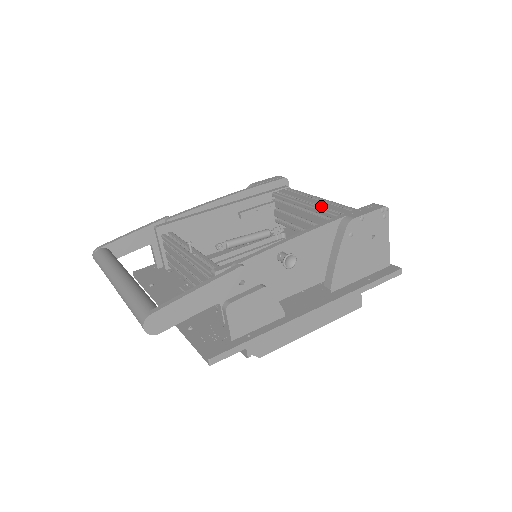
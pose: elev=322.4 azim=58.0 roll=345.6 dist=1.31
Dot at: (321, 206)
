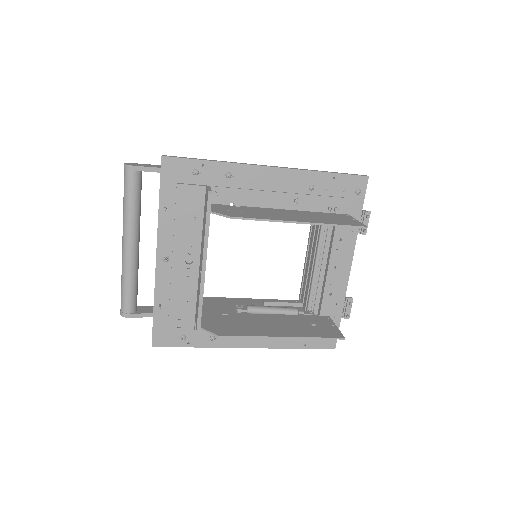
Dot at: occluded
